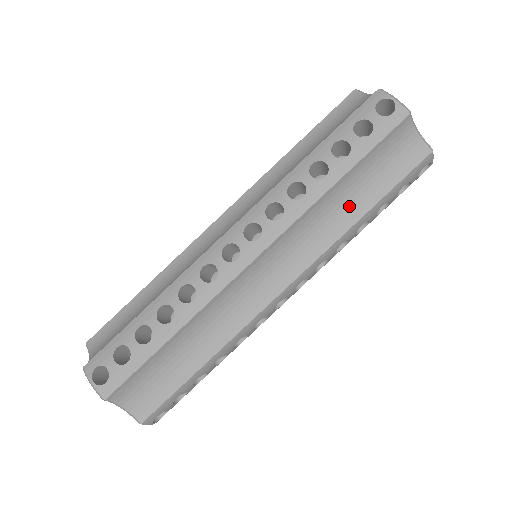
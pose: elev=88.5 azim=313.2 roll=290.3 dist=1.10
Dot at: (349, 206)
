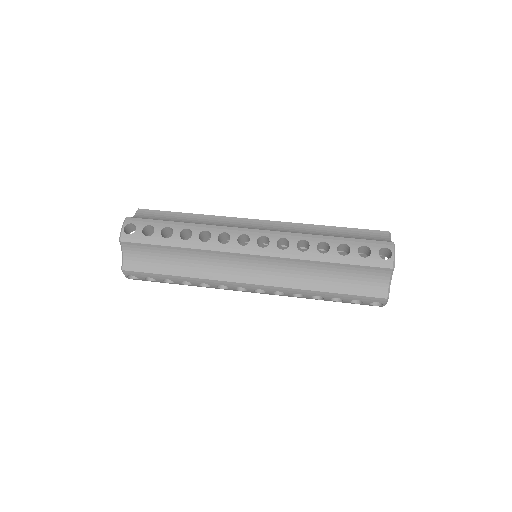
Dot at: occluded
